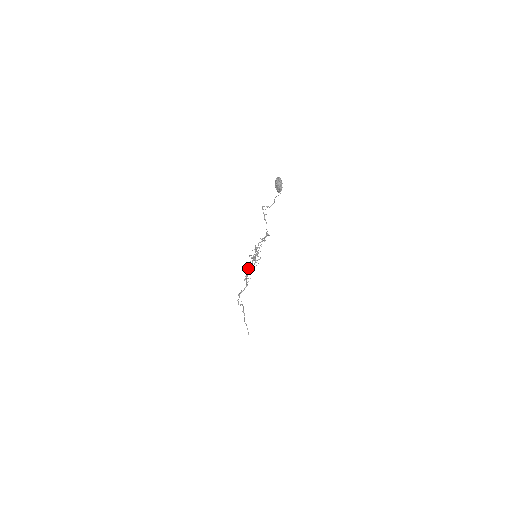
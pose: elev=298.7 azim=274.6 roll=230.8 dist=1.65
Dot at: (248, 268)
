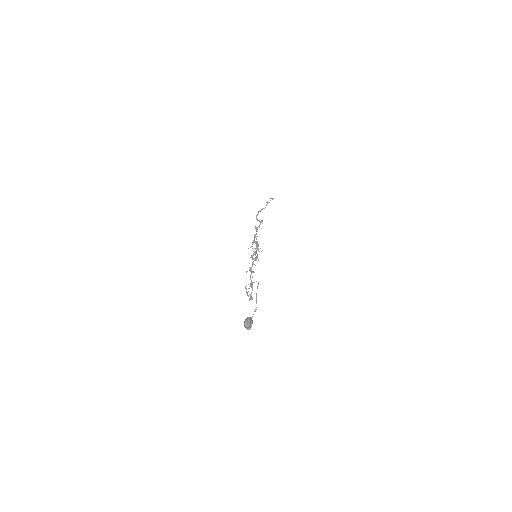
Dot at: occluded
